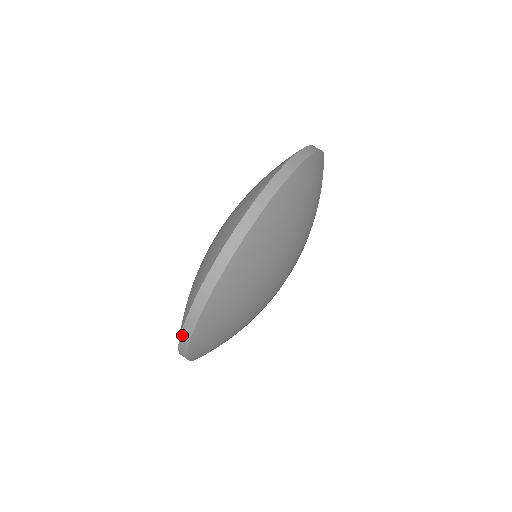
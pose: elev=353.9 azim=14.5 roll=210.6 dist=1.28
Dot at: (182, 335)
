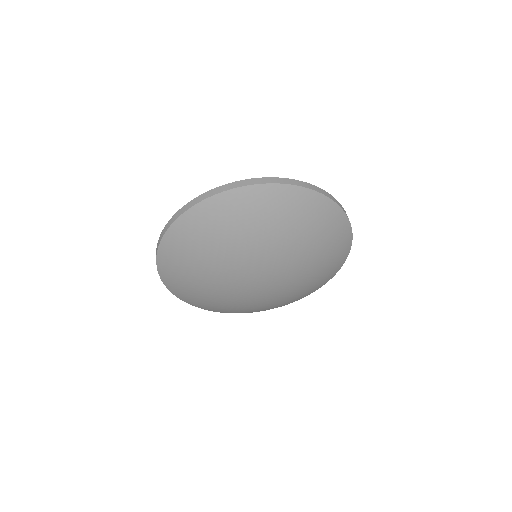
Dot at: (263, 178)
